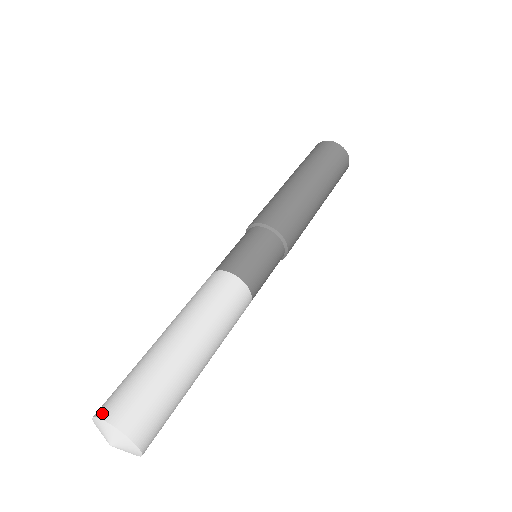
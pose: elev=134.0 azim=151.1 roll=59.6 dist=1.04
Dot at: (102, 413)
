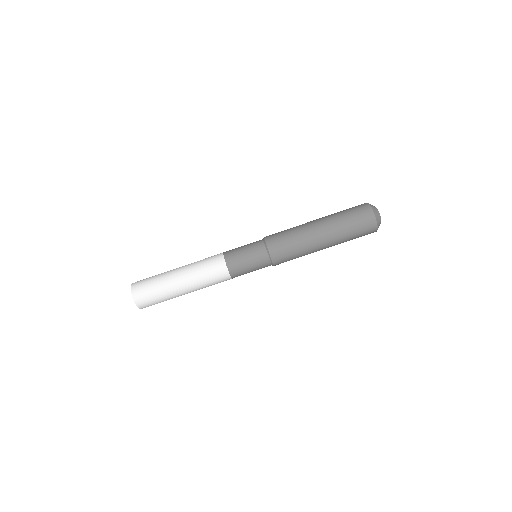
Dot at: (134, 296)
